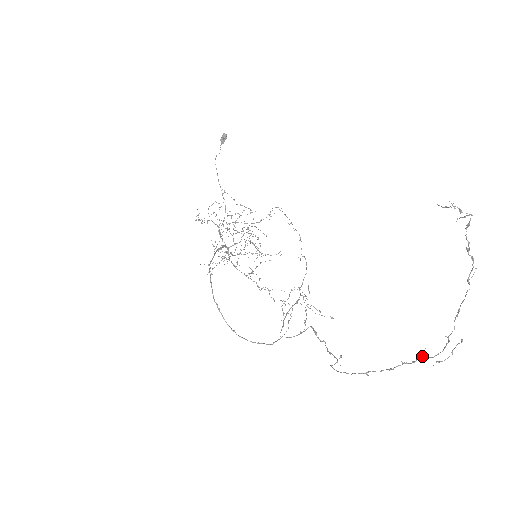
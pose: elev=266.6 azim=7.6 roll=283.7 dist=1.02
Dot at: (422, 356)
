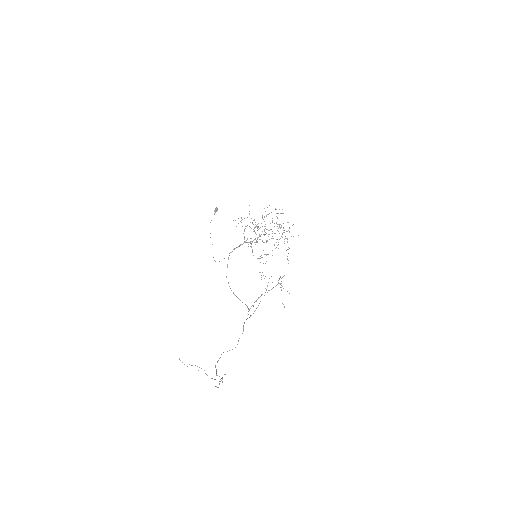
Dot at: occluded
